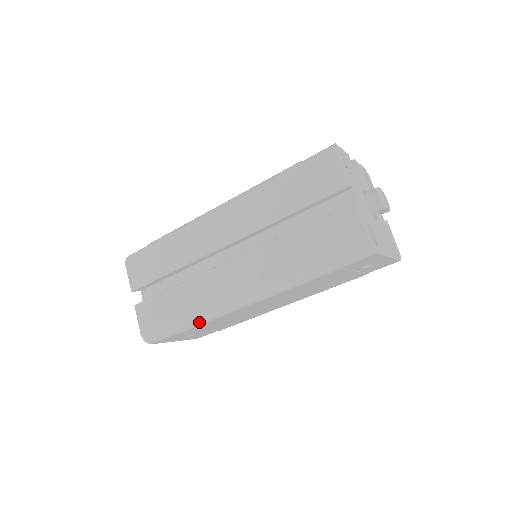
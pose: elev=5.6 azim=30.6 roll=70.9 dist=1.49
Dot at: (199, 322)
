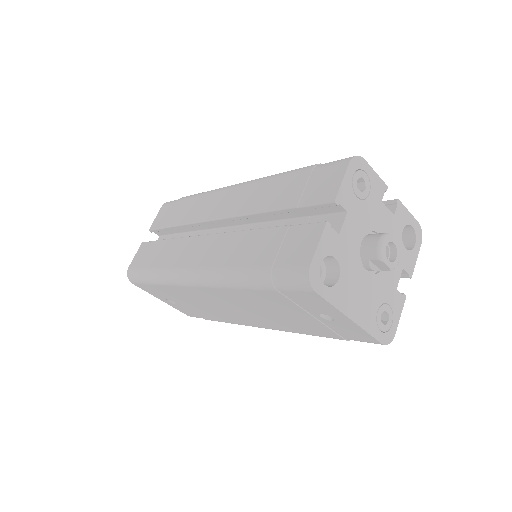
Dot at: (161, 280)
